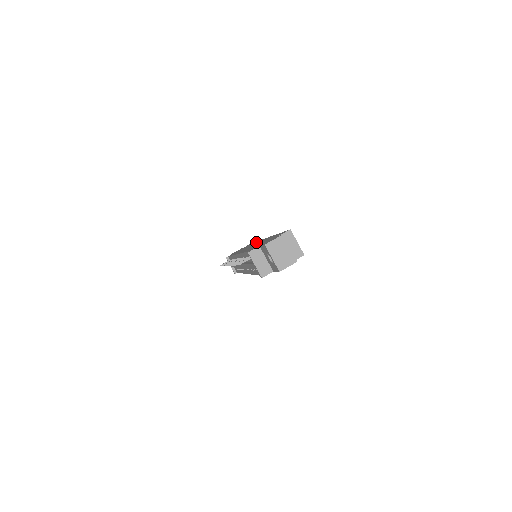
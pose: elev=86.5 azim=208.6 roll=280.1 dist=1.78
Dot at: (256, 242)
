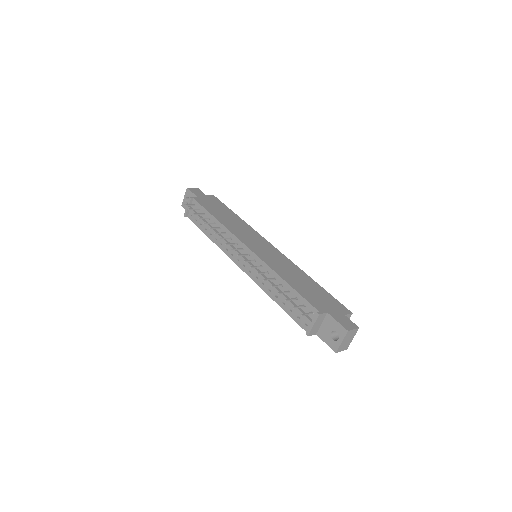
Dot at: (251, 230)
